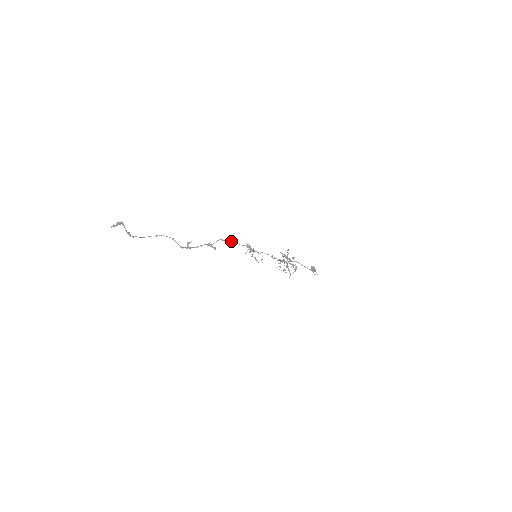
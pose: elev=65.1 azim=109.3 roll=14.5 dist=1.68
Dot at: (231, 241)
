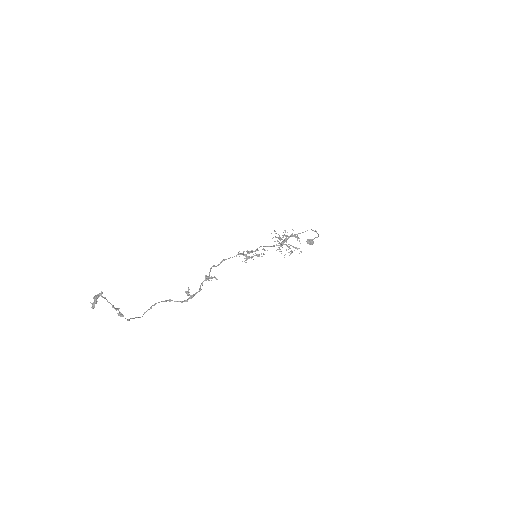
Dot at: (222, 261)
